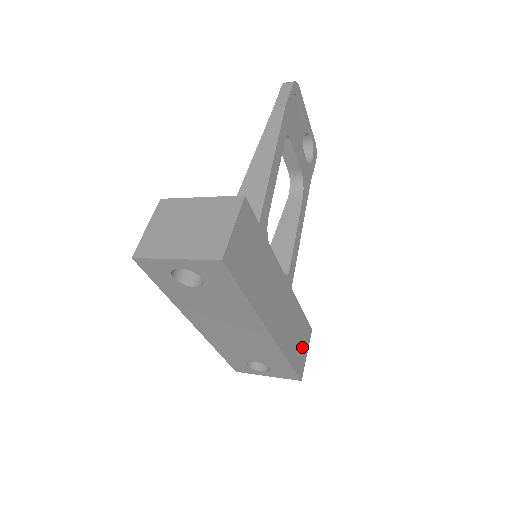
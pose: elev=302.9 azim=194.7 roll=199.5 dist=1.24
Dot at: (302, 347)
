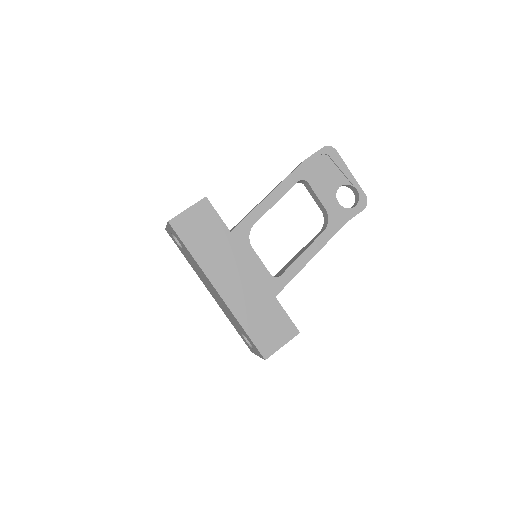
Dot at: (274, 334)
